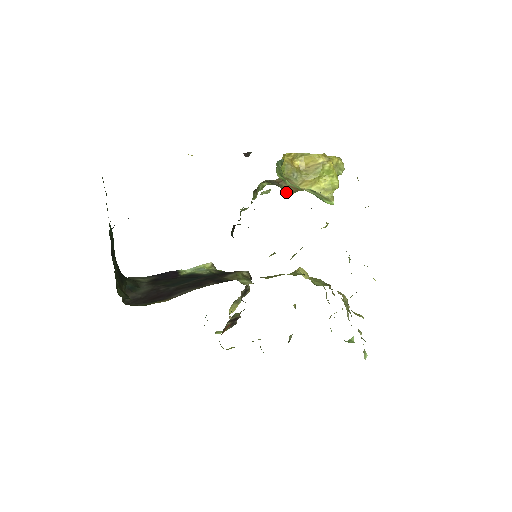
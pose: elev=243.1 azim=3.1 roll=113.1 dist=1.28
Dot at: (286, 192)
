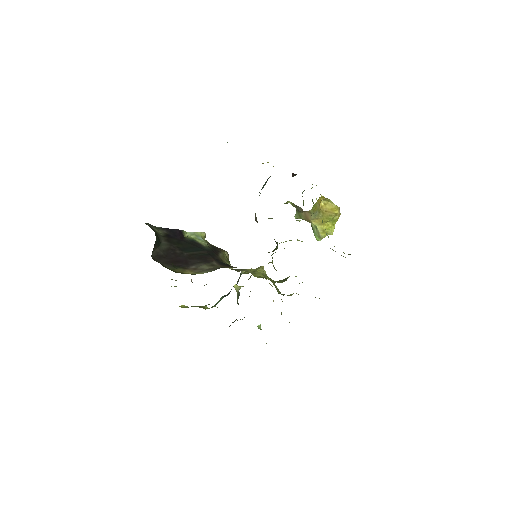
Dot at: (297, 215)
